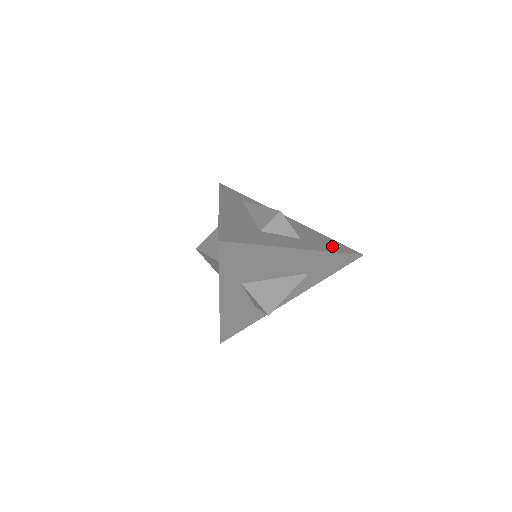
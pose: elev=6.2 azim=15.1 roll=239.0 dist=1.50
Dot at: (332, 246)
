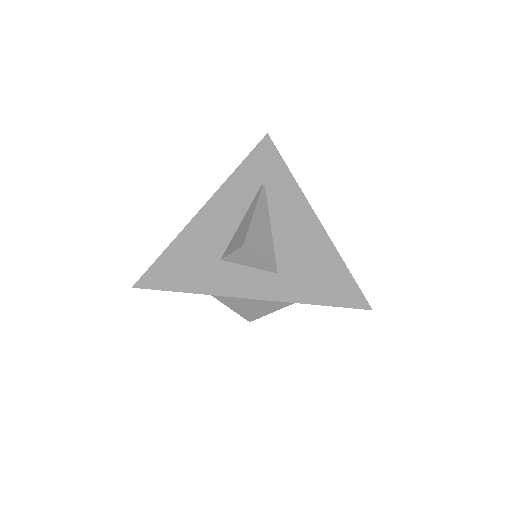
Dot at: (325, 289)
